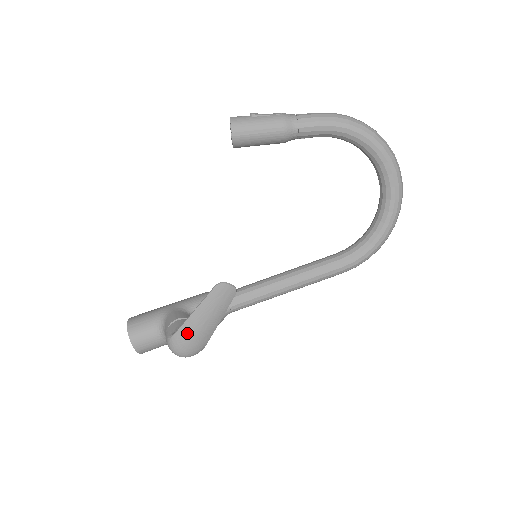
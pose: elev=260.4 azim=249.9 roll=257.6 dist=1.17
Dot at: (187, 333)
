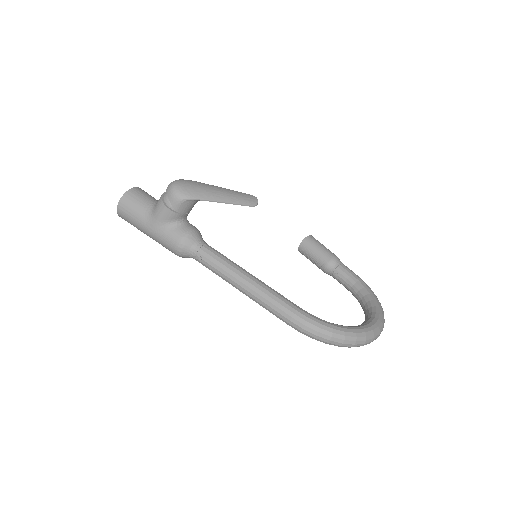
Dot at: (201, 184)
